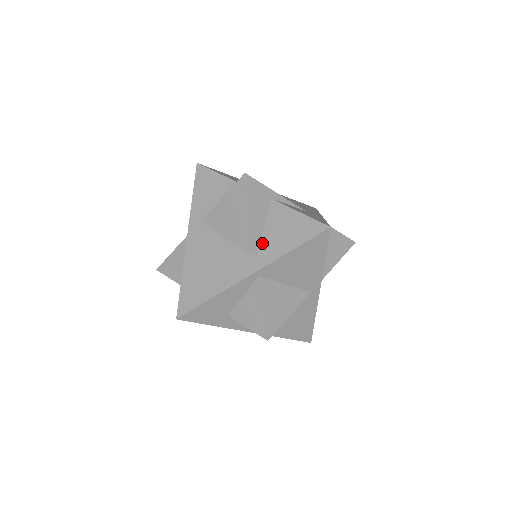
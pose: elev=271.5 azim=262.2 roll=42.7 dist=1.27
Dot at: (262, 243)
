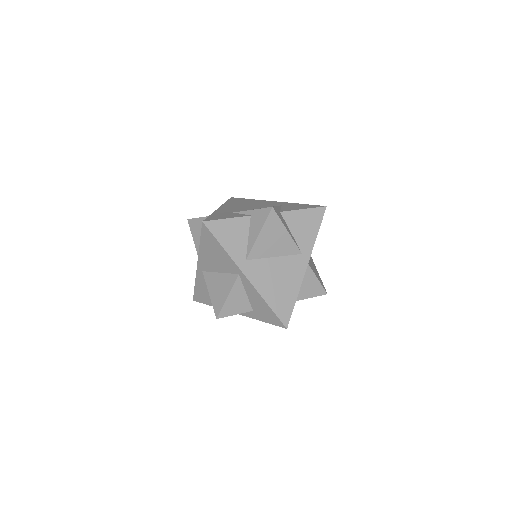
Dot at: (298, 243)
